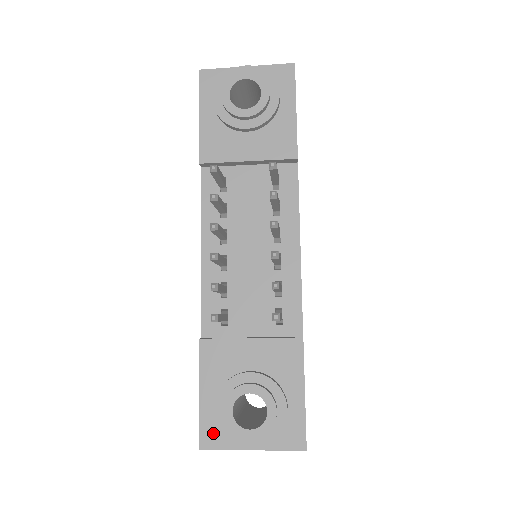
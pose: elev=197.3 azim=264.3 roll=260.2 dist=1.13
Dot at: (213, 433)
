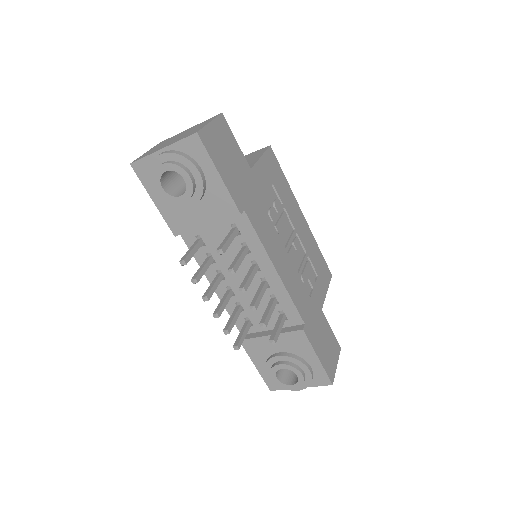
Dot at: occluded
